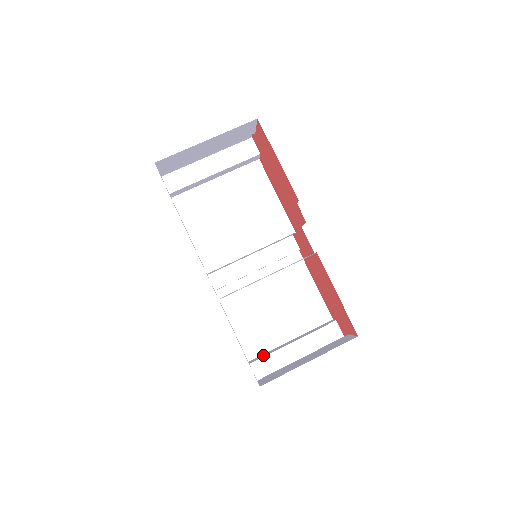
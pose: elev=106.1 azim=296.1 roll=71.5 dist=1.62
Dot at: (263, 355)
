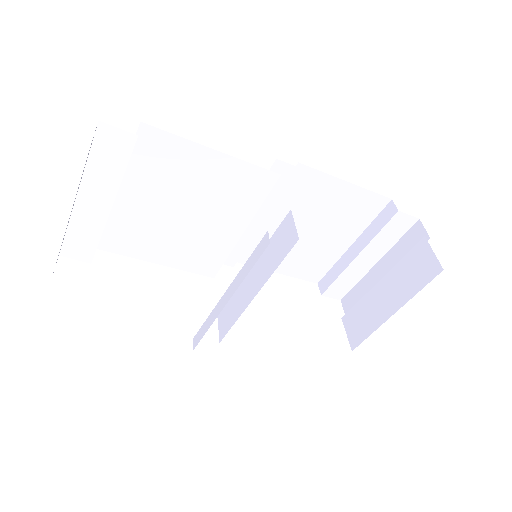
Dot at: (330, 277)
